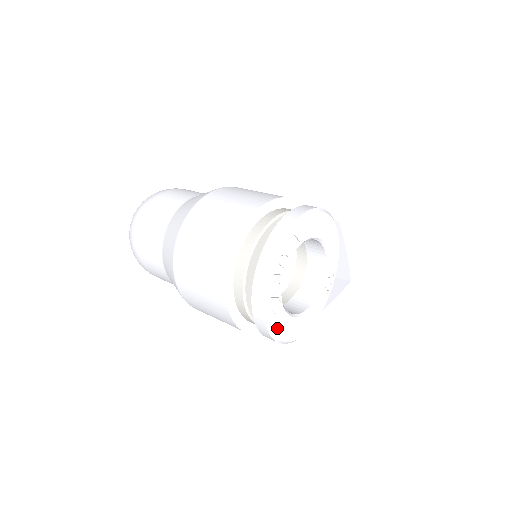
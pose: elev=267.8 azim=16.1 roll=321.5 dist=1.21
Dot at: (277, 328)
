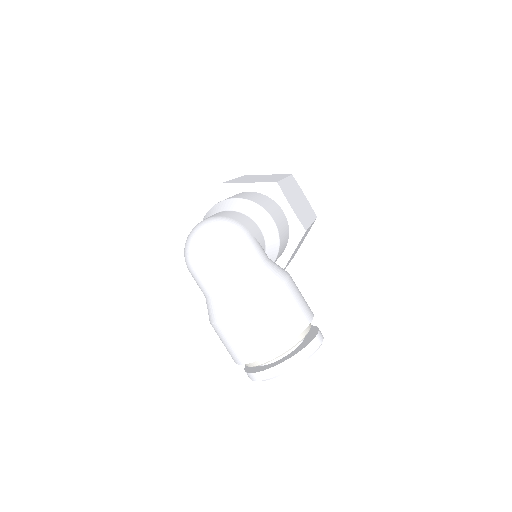
Dot at: occluded
